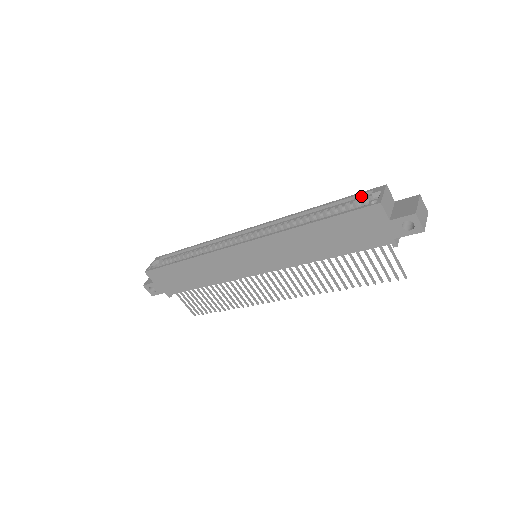
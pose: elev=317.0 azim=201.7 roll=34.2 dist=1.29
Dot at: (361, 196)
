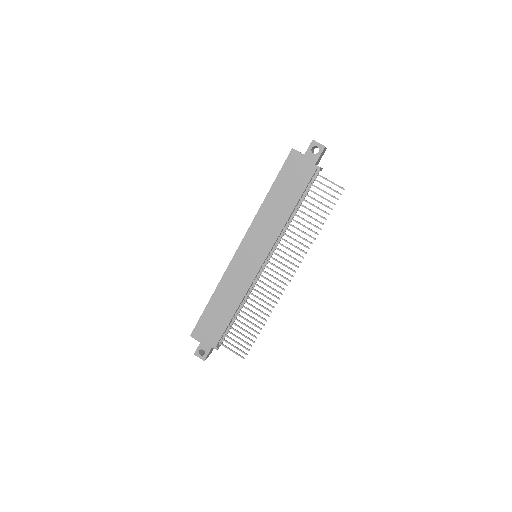
Dot at: occluded
